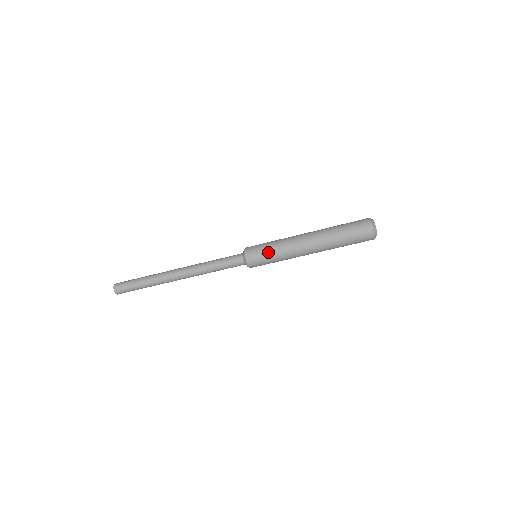
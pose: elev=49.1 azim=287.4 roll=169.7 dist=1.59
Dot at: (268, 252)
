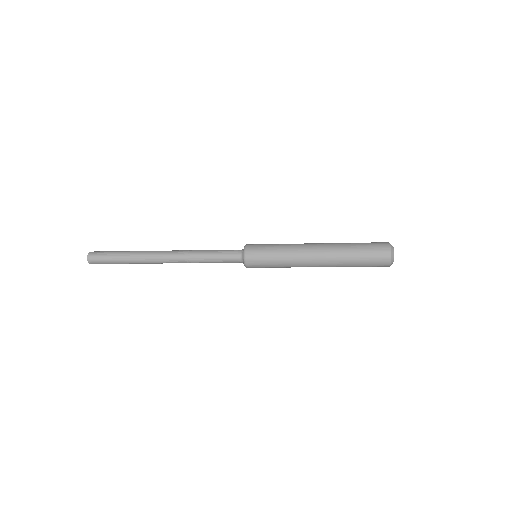
Dot at: (272, 266)
